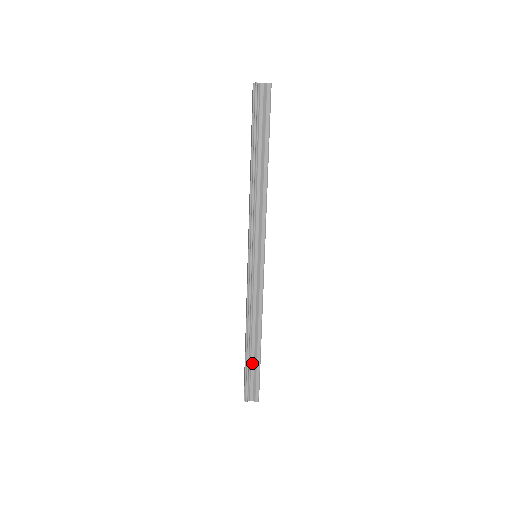
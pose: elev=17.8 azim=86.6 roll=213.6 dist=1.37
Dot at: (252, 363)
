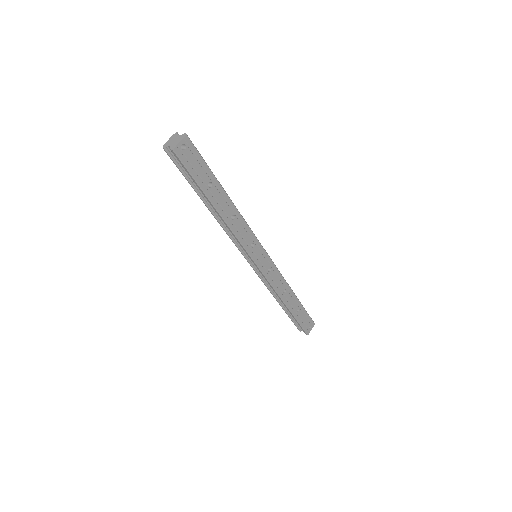
Dot at: occluded
